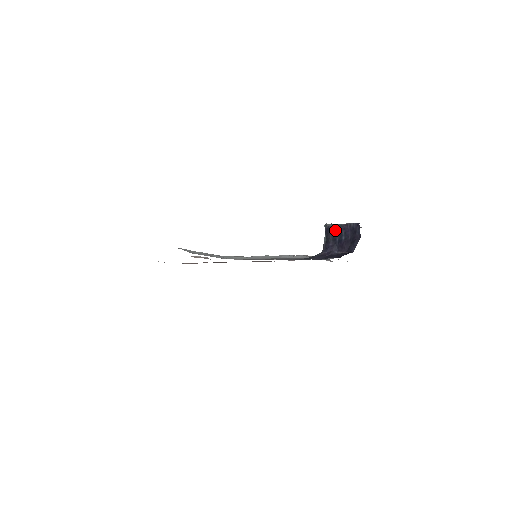
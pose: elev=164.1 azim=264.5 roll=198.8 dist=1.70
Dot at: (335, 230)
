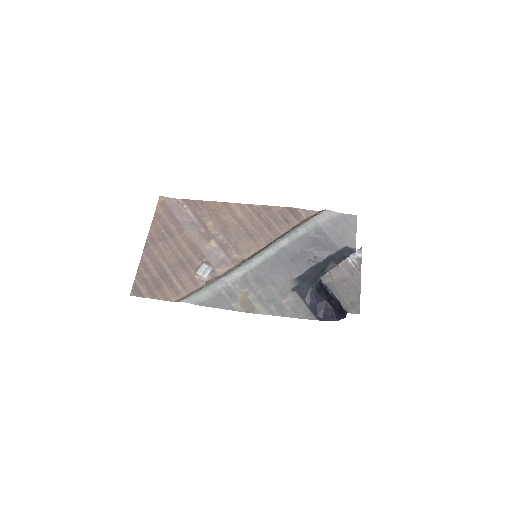
Dot at: (327, 292)
